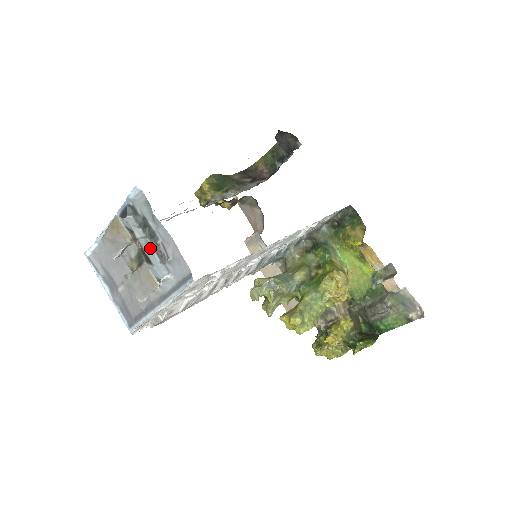
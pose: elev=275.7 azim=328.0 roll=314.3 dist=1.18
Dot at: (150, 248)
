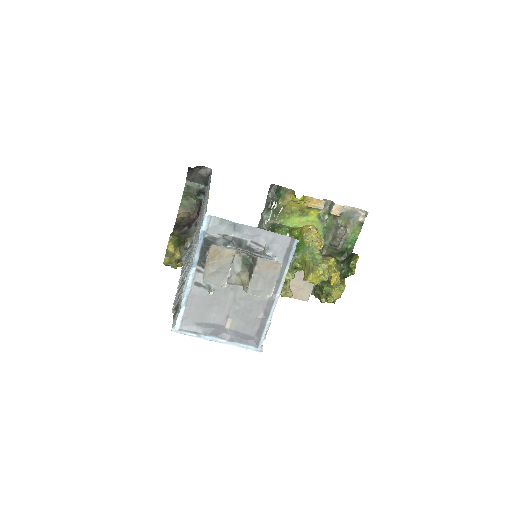
Dot at: (247, 252)
